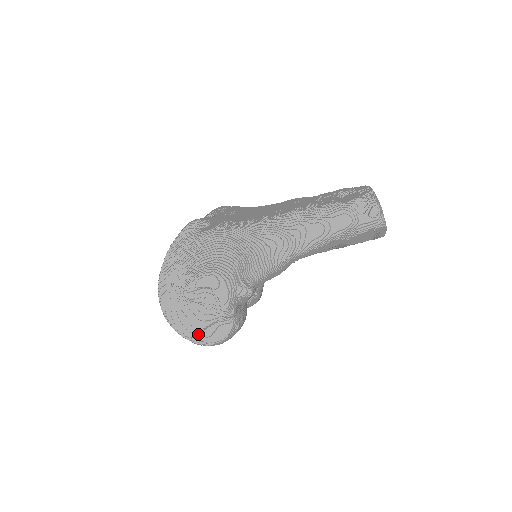
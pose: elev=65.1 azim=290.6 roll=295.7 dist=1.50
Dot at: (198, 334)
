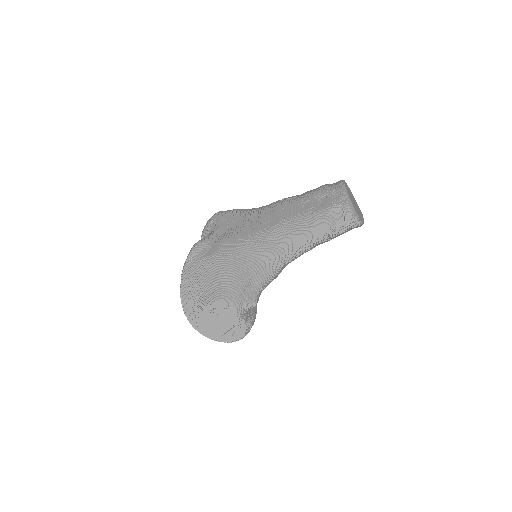
Dot at: (221, 337)
